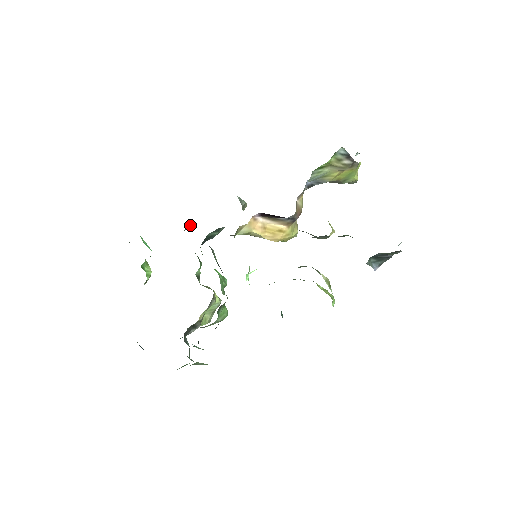
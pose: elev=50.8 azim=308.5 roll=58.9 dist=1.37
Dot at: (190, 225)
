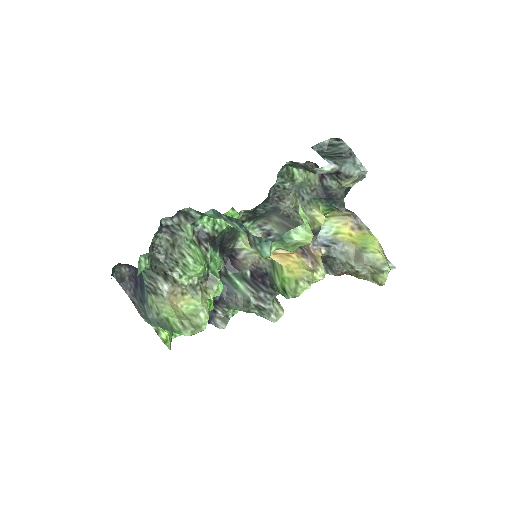
Dot at: occluded
